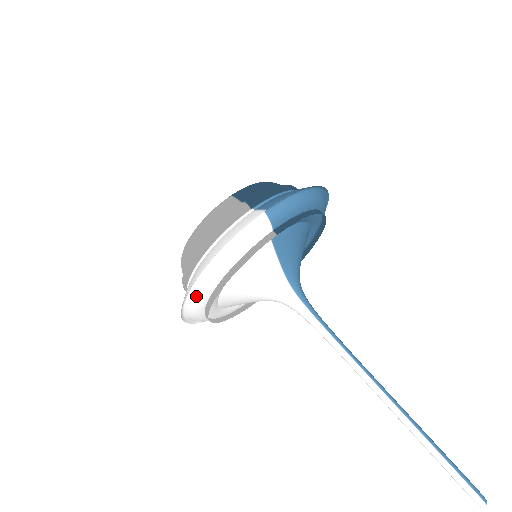
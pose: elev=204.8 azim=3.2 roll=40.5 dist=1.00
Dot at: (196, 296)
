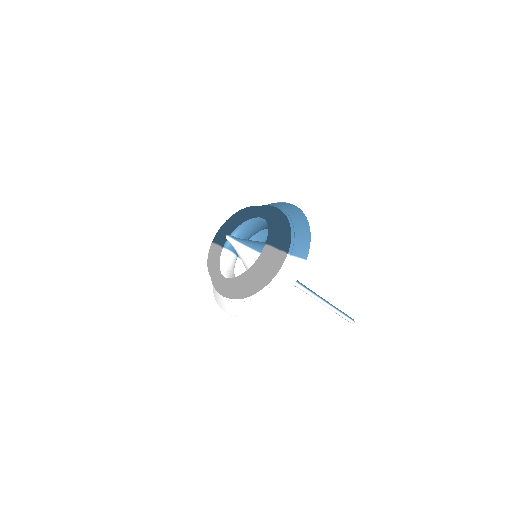
Dot at: occluded
